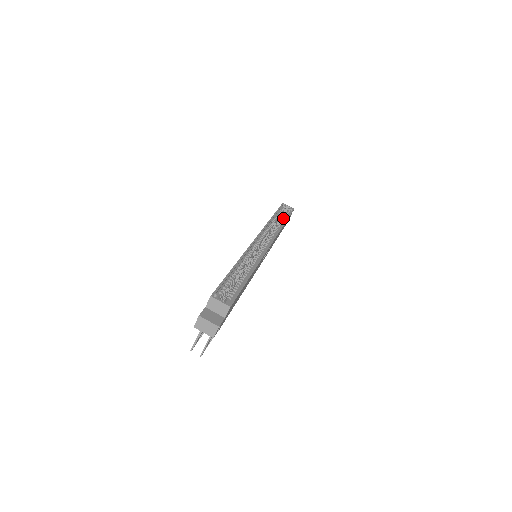
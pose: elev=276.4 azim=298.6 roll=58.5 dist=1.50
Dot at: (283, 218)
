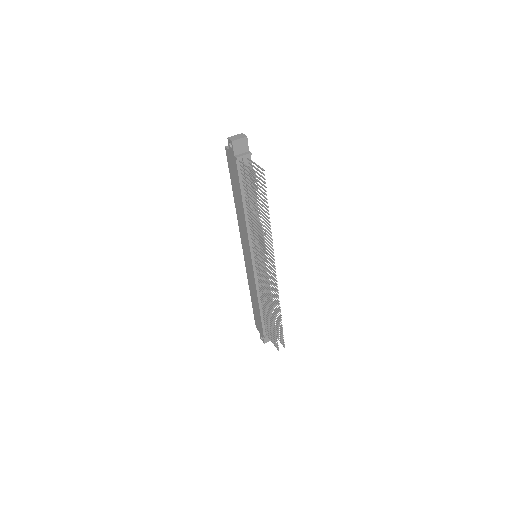
Dot at: occluded
